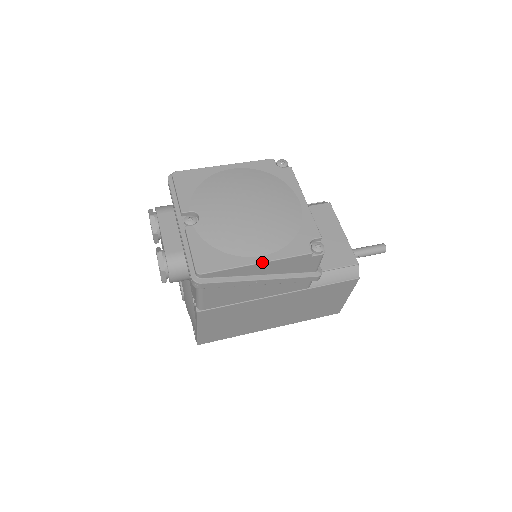
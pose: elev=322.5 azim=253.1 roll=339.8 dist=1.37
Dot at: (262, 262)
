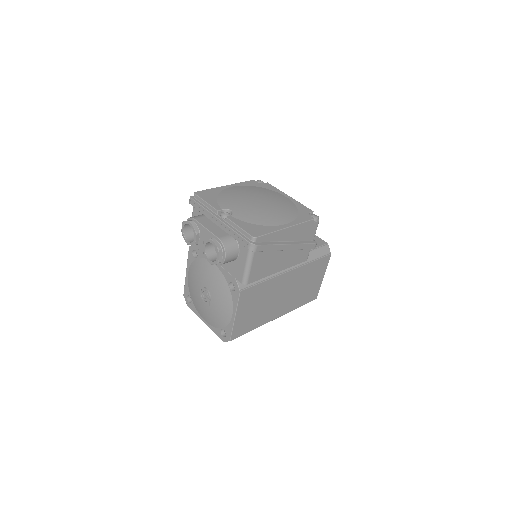
Dot at: (289, 227)
